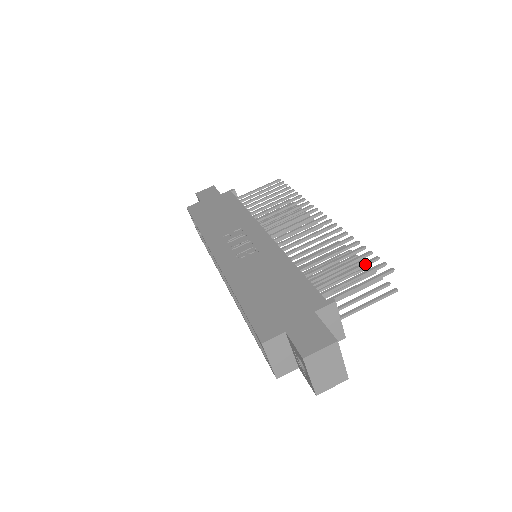
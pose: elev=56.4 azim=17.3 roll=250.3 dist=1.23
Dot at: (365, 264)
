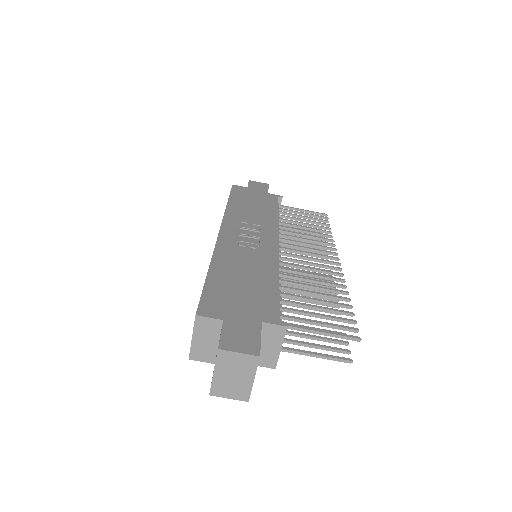
Dot at: (340, 319)
